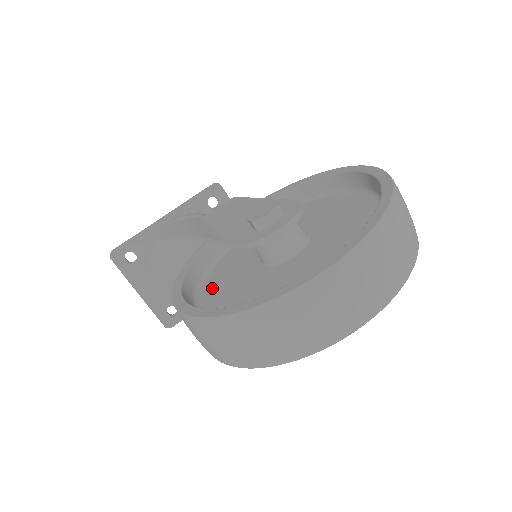
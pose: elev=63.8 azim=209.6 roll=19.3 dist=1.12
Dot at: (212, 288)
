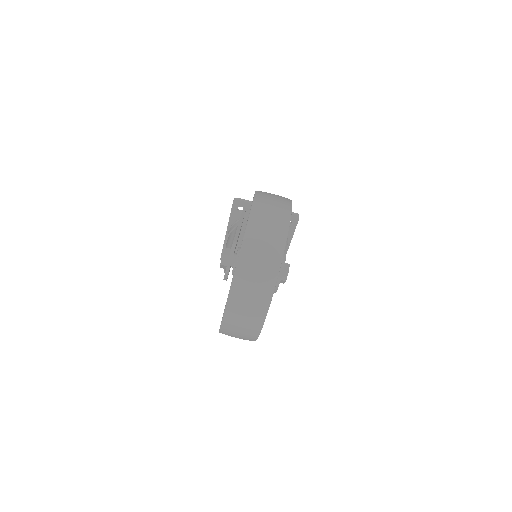
Dot at: occluded
